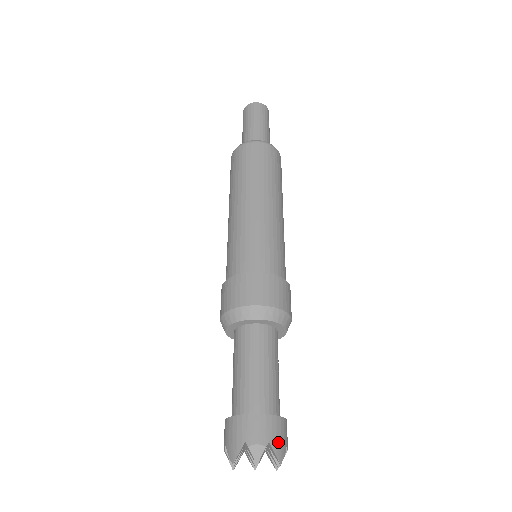
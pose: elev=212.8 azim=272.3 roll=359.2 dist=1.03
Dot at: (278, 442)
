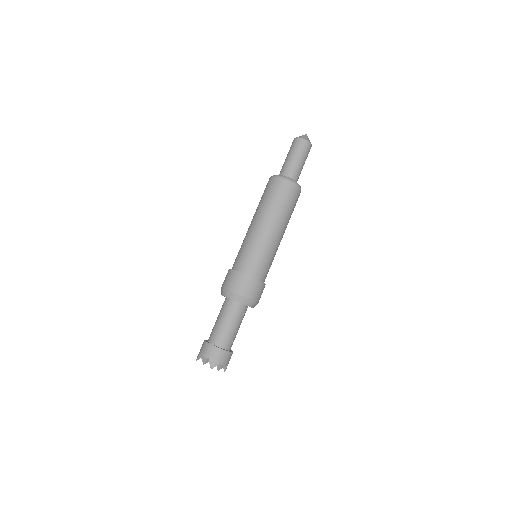
Dot at: (214, 359)
